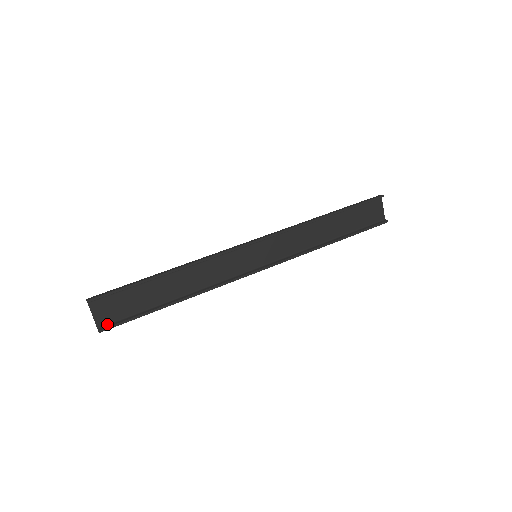
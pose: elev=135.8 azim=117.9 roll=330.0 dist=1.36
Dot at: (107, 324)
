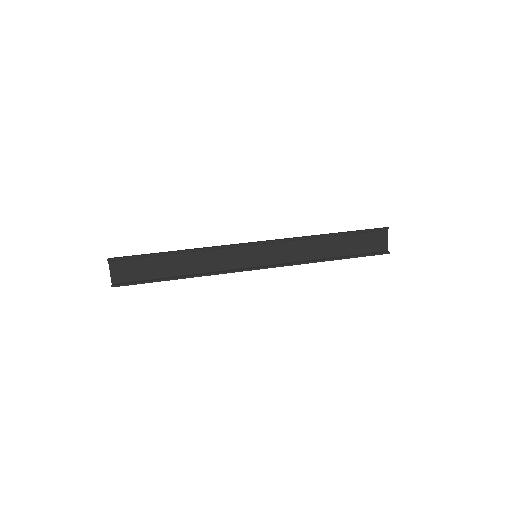
Dot at: (120, 282)
